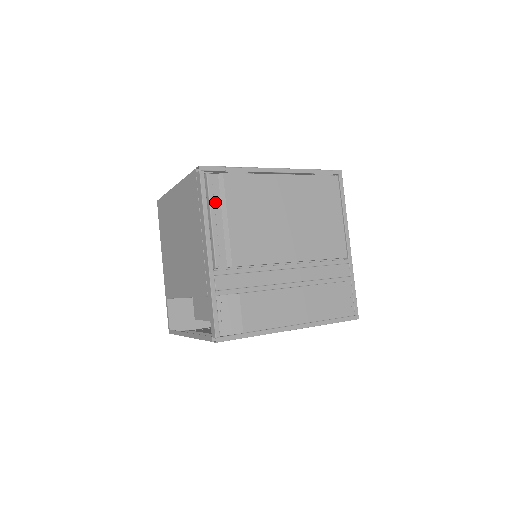
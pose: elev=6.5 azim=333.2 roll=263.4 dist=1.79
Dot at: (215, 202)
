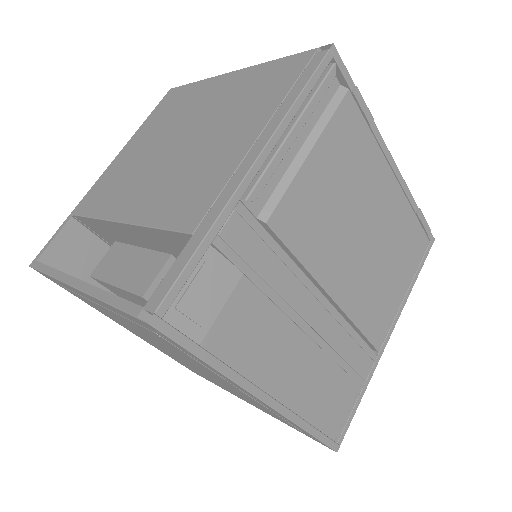
Dot at: (312, 113)
